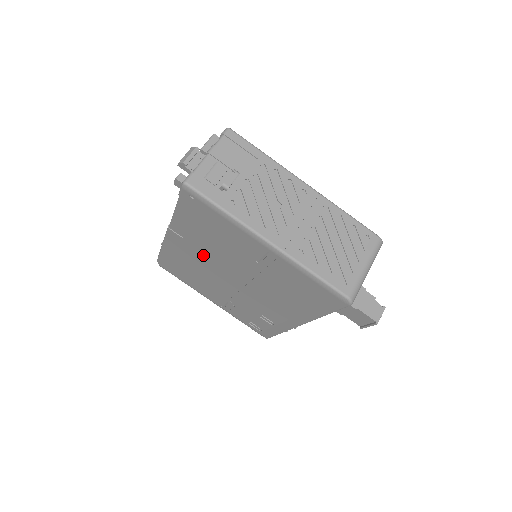
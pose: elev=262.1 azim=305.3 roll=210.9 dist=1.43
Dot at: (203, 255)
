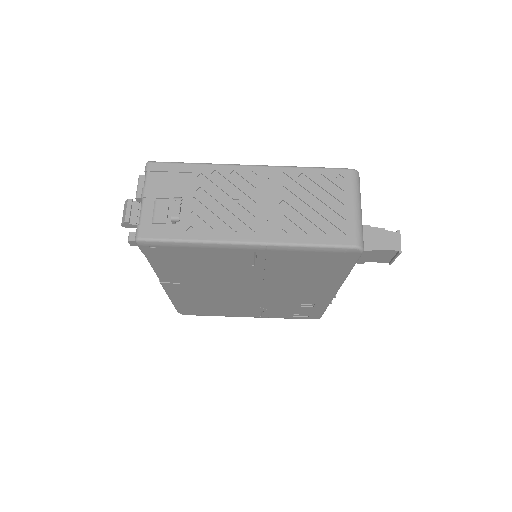
Dot at: (207, 287)
